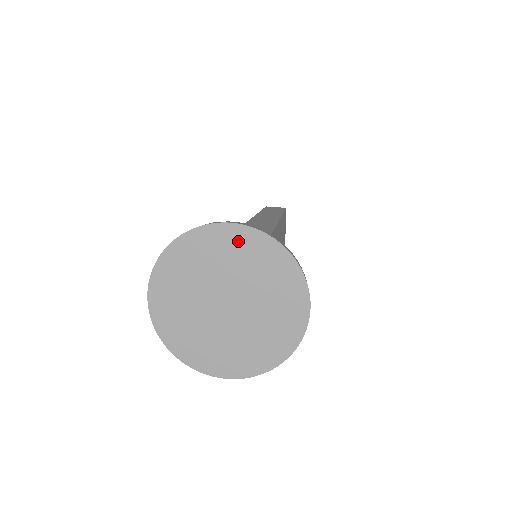
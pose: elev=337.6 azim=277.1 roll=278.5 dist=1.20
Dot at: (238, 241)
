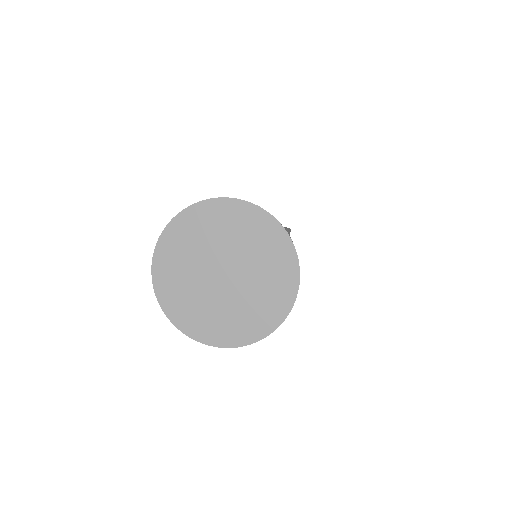
Dot at: (245, 217)
